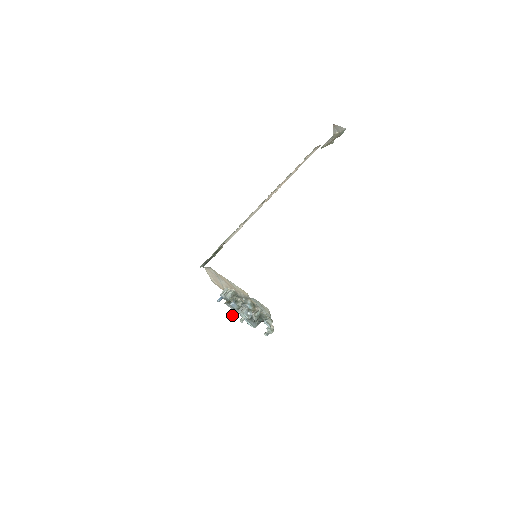
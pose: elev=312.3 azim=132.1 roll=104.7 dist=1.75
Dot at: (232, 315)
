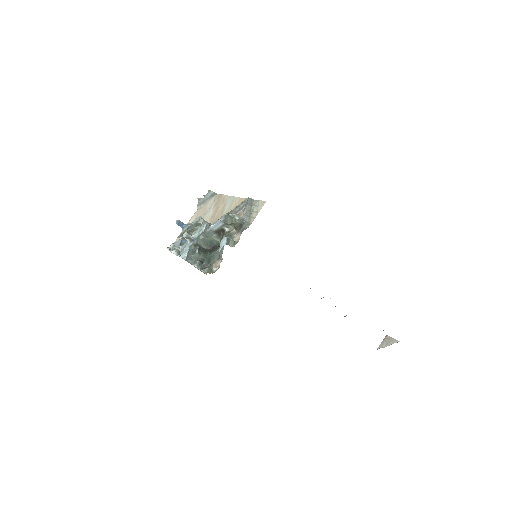
Dot at: (168, 247)
